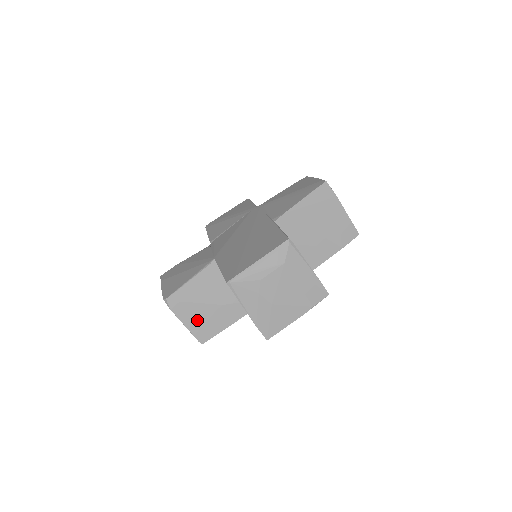
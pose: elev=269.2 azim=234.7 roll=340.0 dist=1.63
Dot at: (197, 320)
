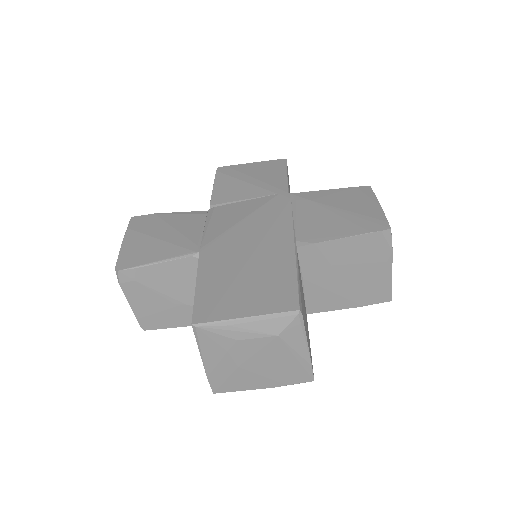
Dot at: (148, 306)
